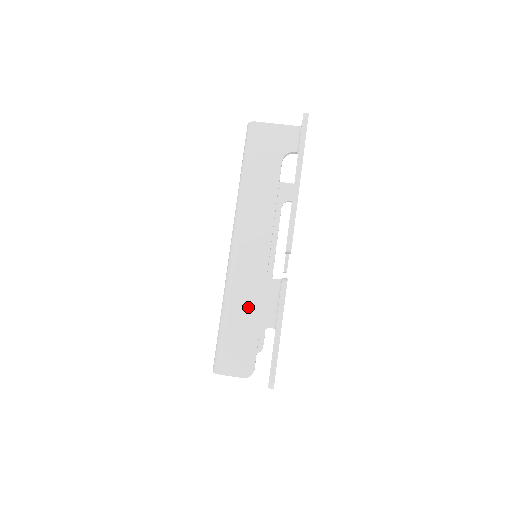
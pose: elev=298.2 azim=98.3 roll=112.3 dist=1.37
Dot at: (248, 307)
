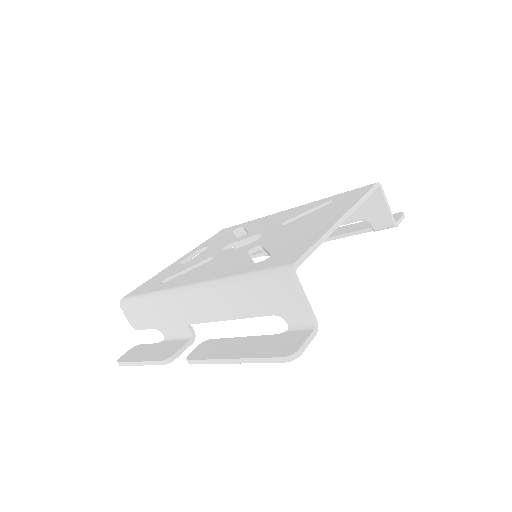
Dot at: (163, 316)
